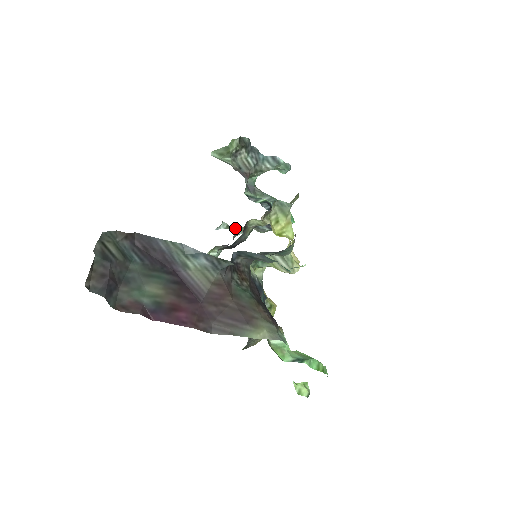
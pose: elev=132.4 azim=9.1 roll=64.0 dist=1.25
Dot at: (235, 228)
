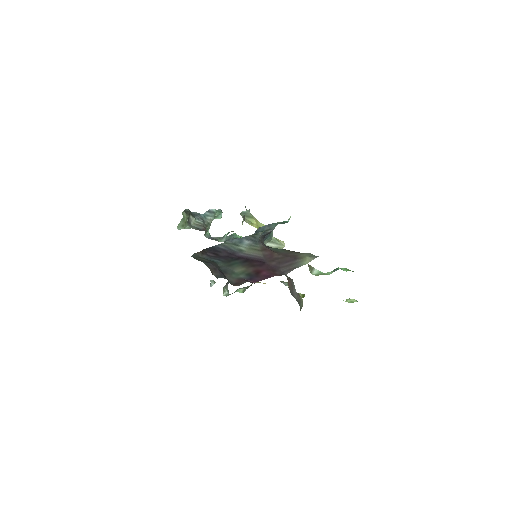
Dot at: occluded
